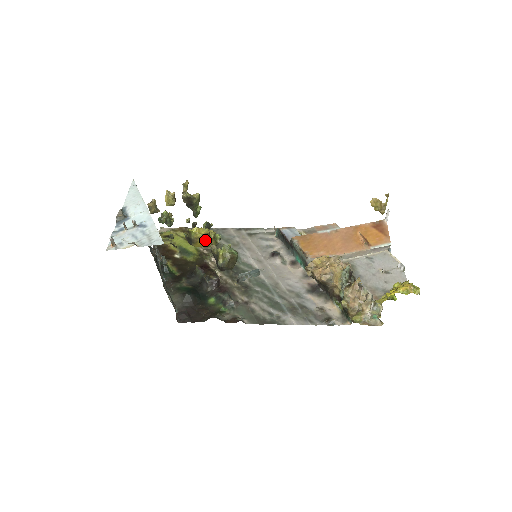
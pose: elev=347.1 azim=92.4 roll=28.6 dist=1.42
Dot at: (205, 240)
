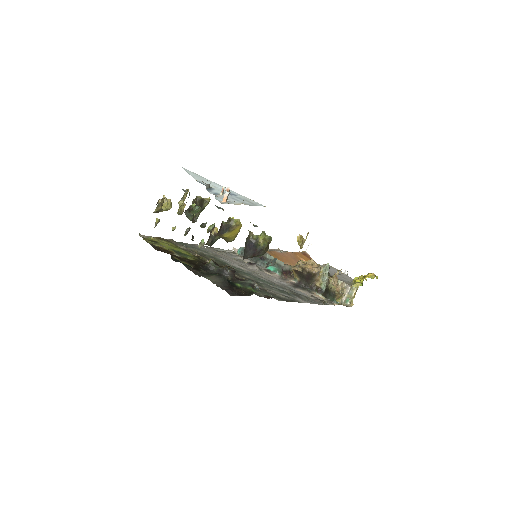
Dot at: (239, 230)
